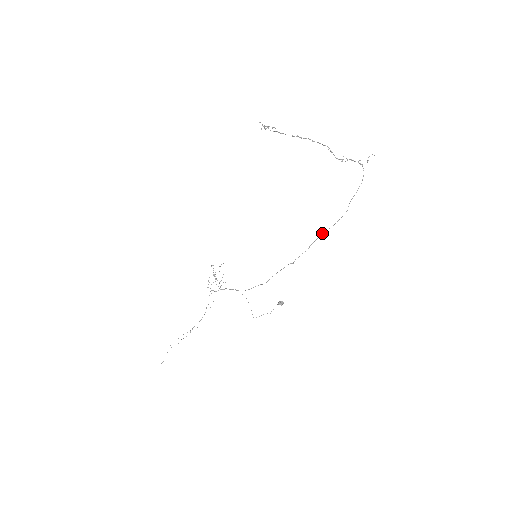
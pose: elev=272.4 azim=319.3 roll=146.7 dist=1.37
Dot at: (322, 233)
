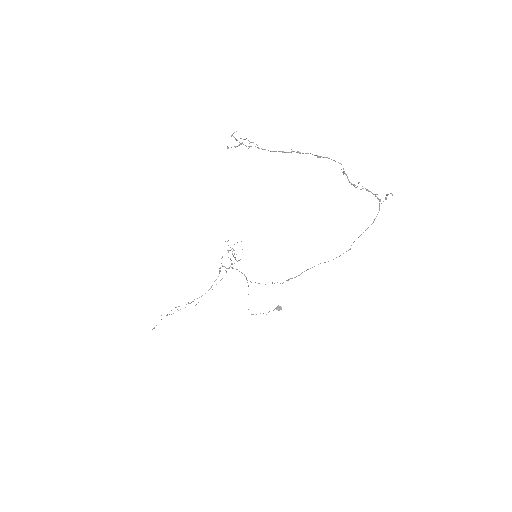
Dot at: occluded
